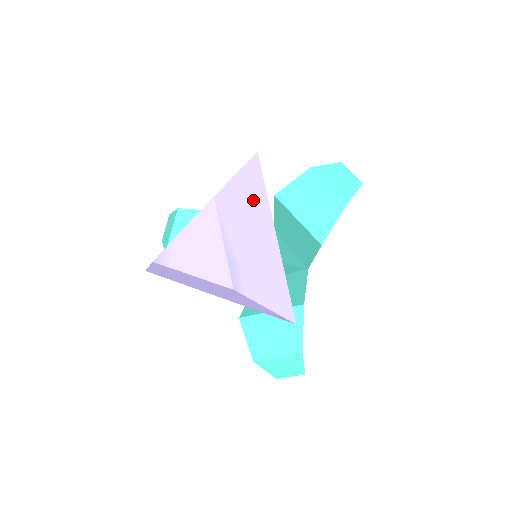
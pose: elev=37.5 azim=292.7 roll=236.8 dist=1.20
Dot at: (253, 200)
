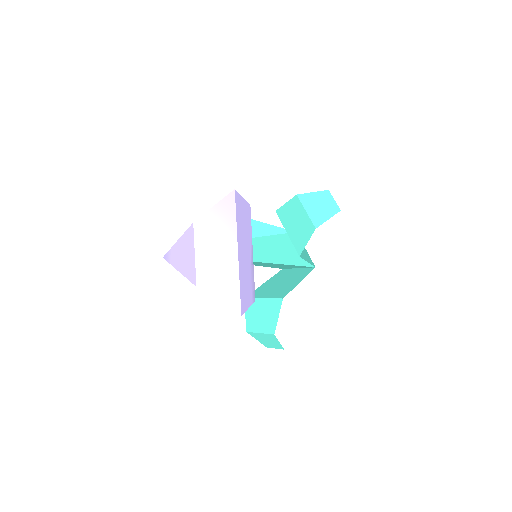
Dot at: (224, 225)
